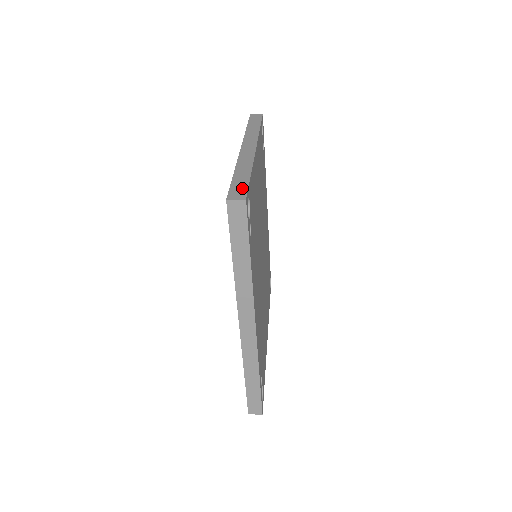
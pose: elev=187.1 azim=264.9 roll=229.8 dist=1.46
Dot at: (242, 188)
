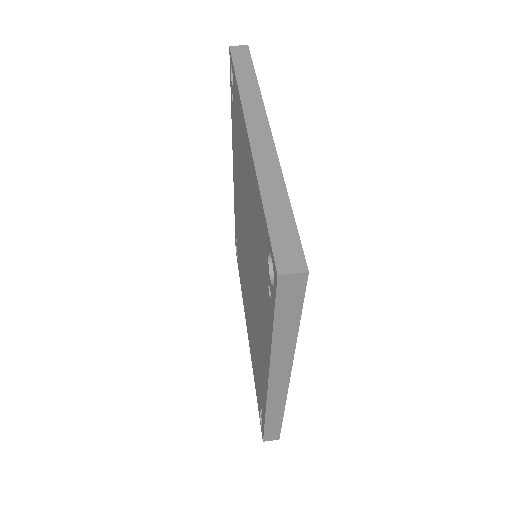
Dot at: (291, 241)
